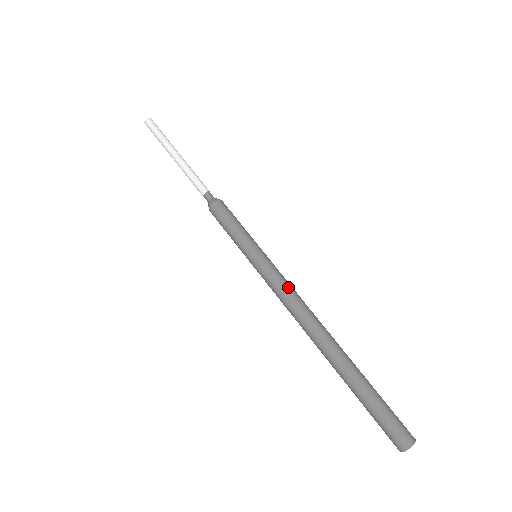
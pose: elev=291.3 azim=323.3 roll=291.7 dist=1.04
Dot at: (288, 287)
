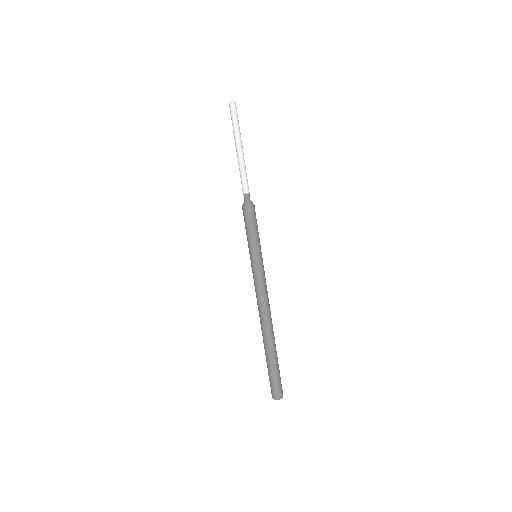
Dot at: (262, 289)
